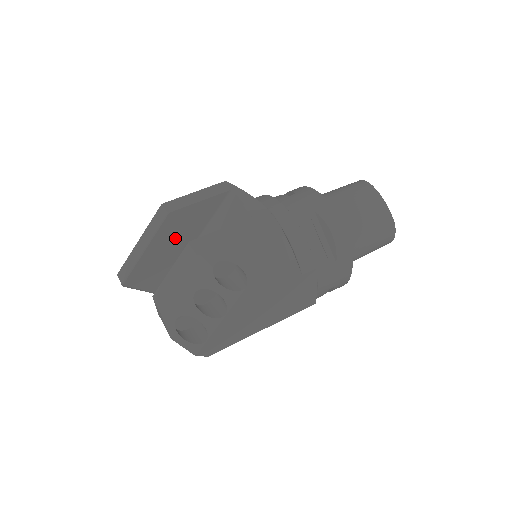
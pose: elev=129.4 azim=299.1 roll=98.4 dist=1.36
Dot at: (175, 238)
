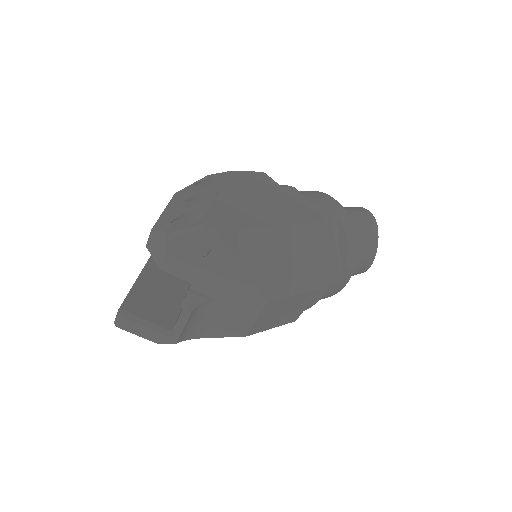
Dot at: occluded
